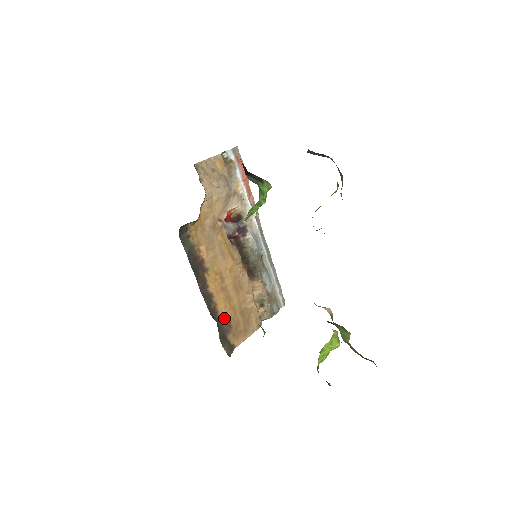
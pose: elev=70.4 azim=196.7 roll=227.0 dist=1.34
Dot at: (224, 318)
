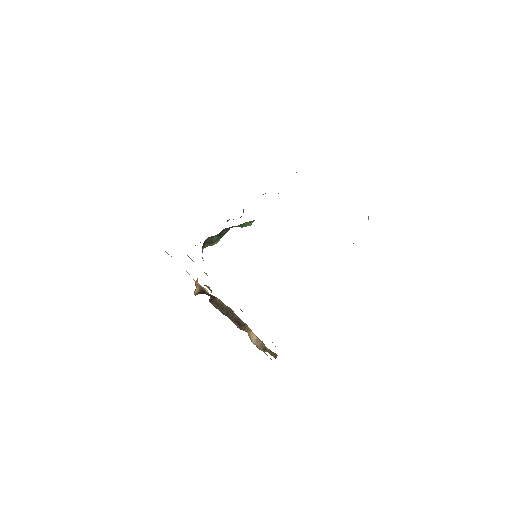
Dot at: occluded
